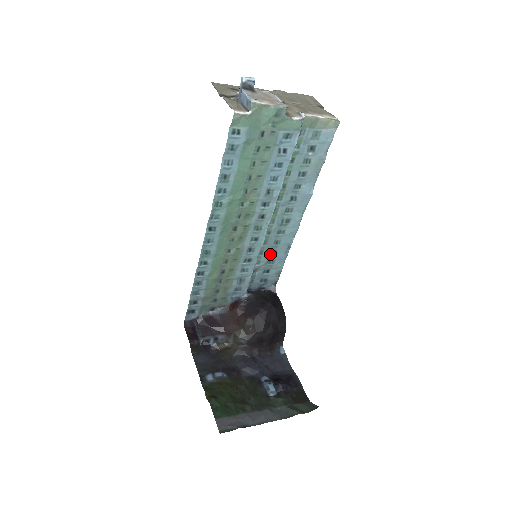
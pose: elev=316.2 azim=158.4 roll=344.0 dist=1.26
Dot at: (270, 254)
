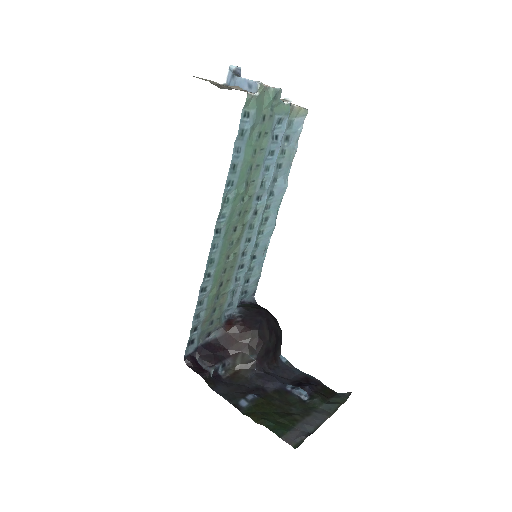
Dot at: (251, 260)
